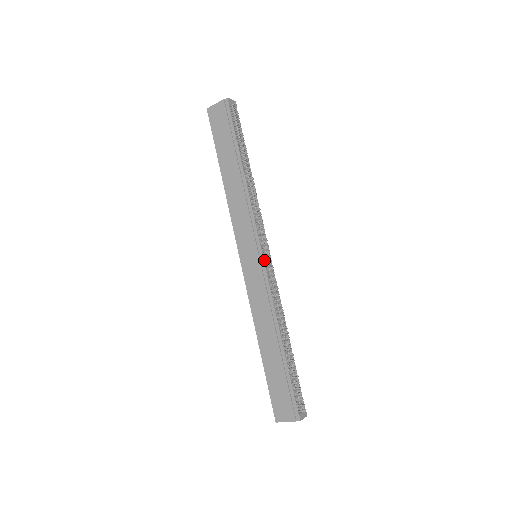
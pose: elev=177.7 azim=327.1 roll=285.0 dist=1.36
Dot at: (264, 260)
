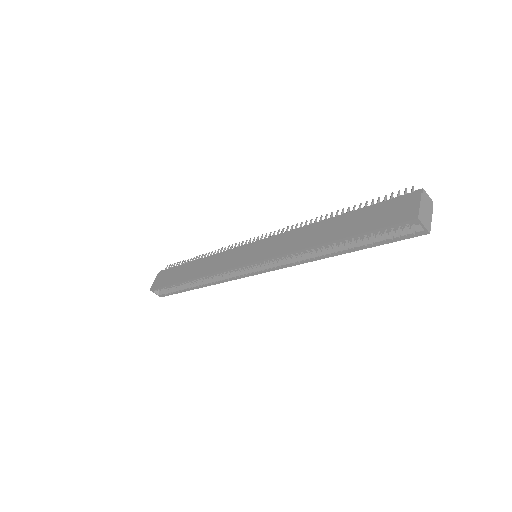
Dot at: (261, 241)
